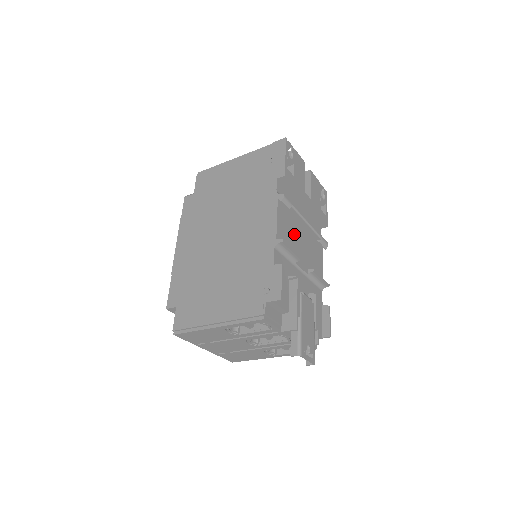
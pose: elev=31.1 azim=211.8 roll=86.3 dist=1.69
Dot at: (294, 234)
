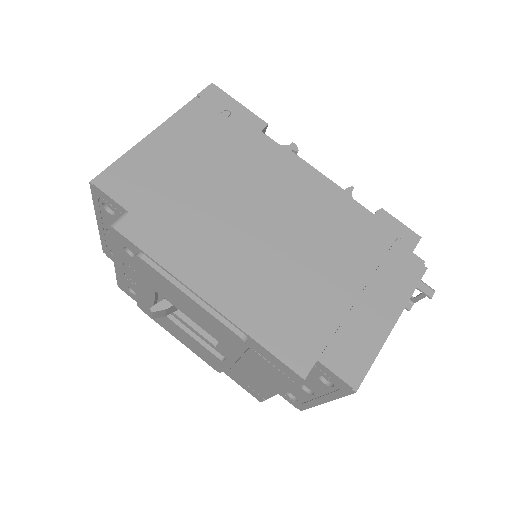
Dot at: occluded
